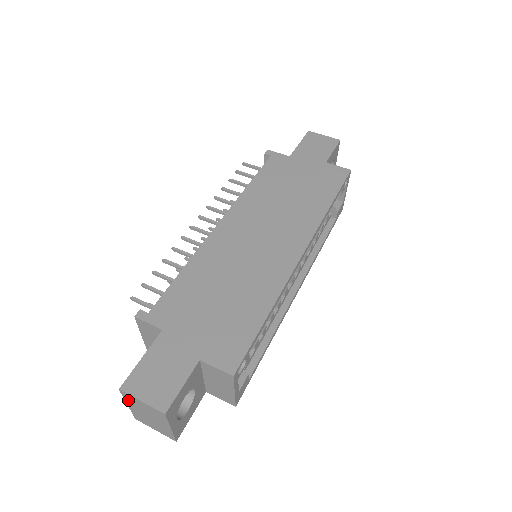
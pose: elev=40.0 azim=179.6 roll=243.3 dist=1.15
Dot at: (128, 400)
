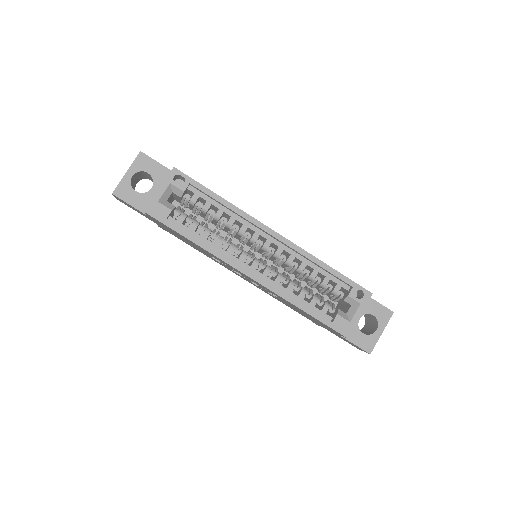
Dot at: occluded
